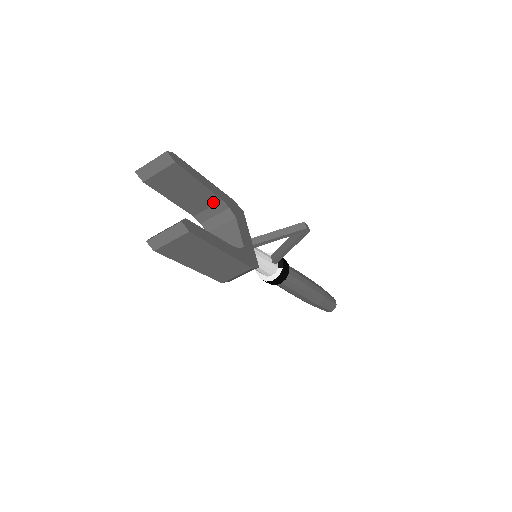
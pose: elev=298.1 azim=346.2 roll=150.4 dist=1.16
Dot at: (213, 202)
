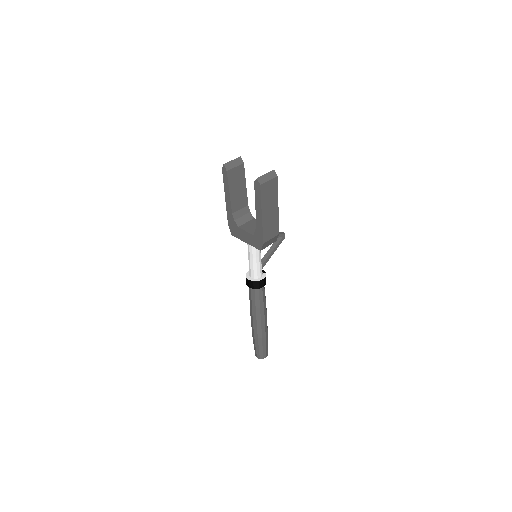
Dot at: (244, 205)
